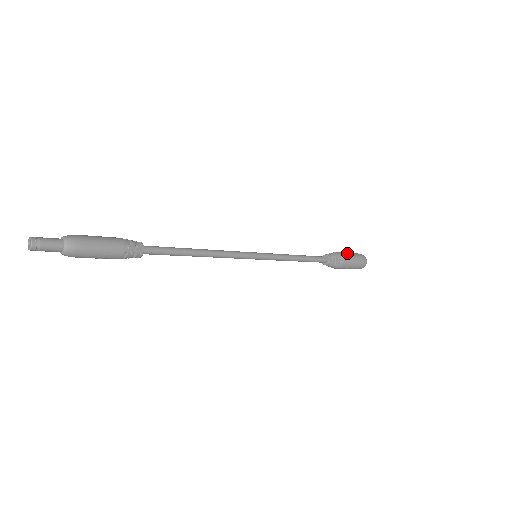
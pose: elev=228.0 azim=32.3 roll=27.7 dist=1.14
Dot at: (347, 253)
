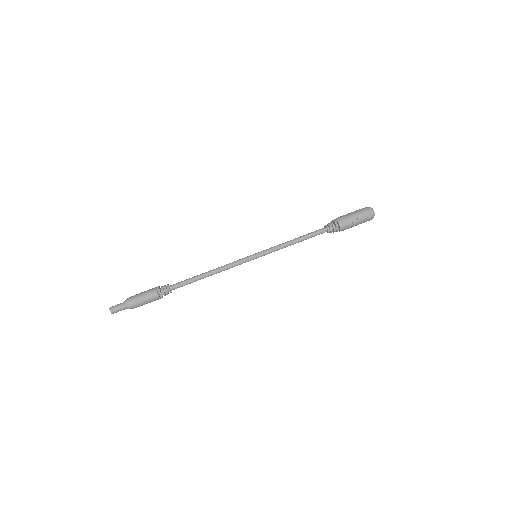
Dot at: (347, 214)
